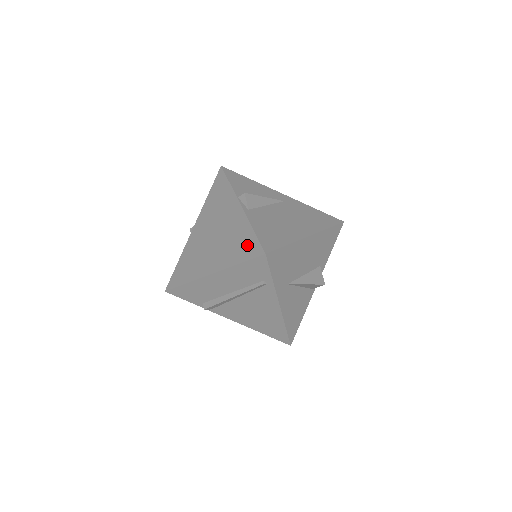
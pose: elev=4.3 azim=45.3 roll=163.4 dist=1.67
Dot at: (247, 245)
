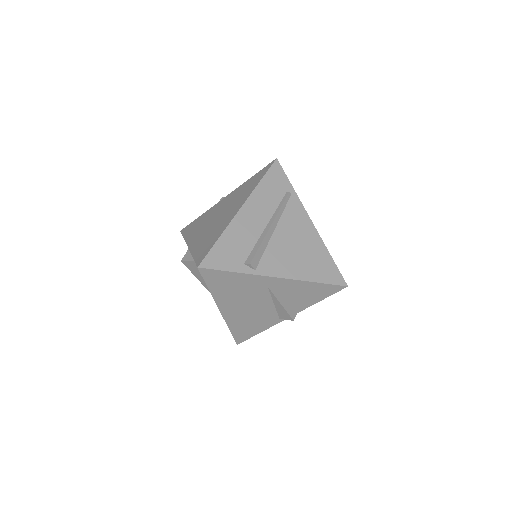
Dot at: (256, 177)
